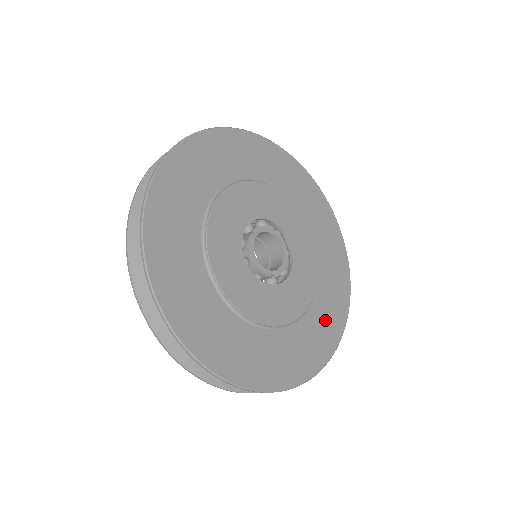
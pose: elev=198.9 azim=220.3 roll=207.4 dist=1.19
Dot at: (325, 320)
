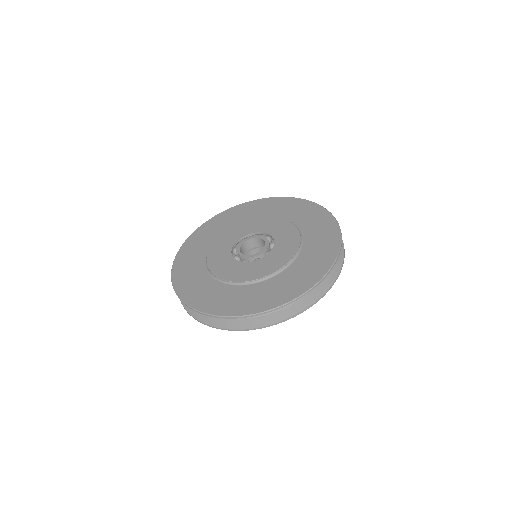
Dot at: (304, 271)
